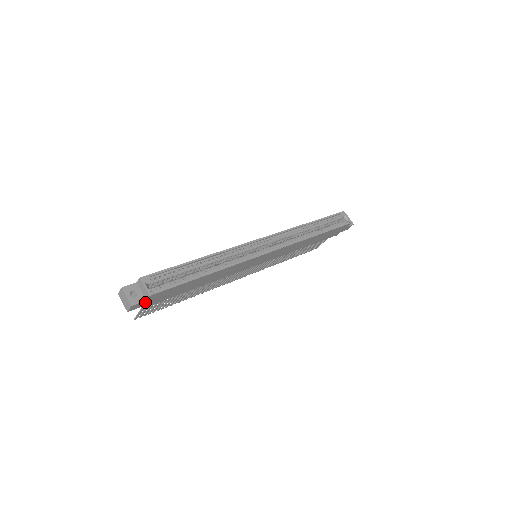
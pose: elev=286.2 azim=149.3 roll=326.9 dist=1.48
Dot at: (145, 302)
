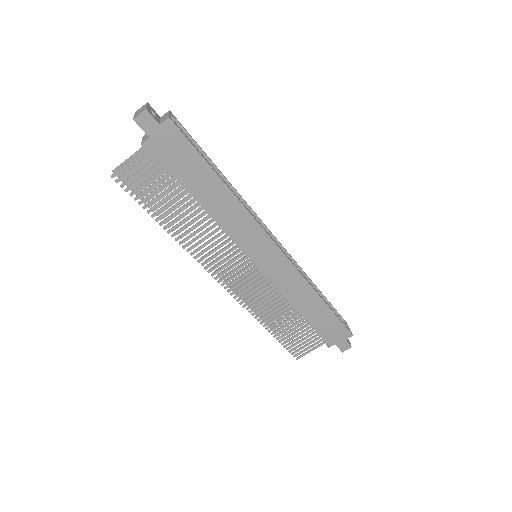
Dot at: (155, 129)
